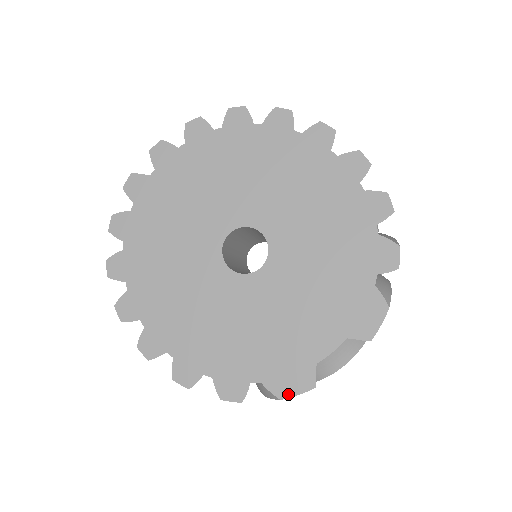
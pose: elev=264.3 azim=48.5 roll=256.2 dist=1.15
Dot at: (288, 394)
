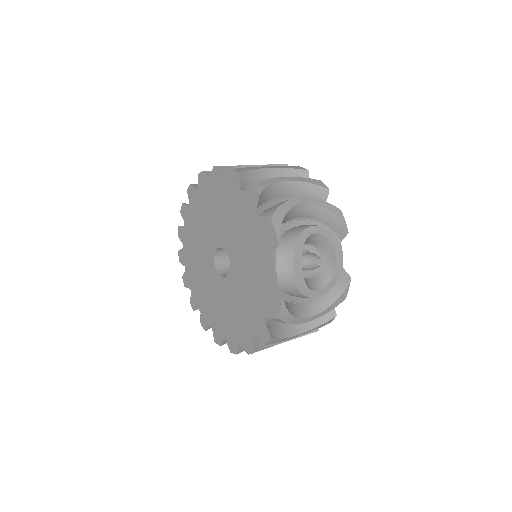
Dot at: (278, 312)
